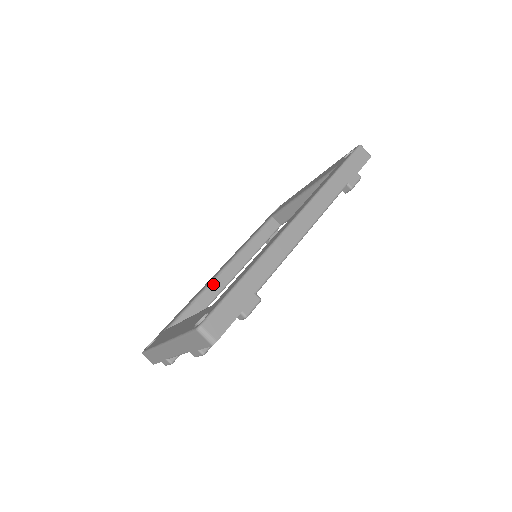
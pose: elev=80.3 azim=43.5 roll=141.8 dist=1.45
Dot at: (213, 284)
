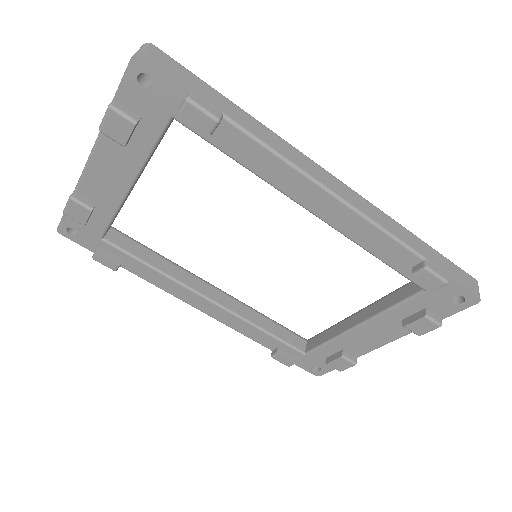
Dot at: (189, 273)
